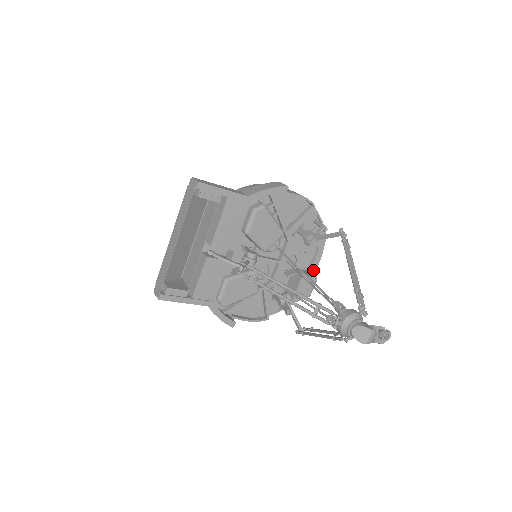
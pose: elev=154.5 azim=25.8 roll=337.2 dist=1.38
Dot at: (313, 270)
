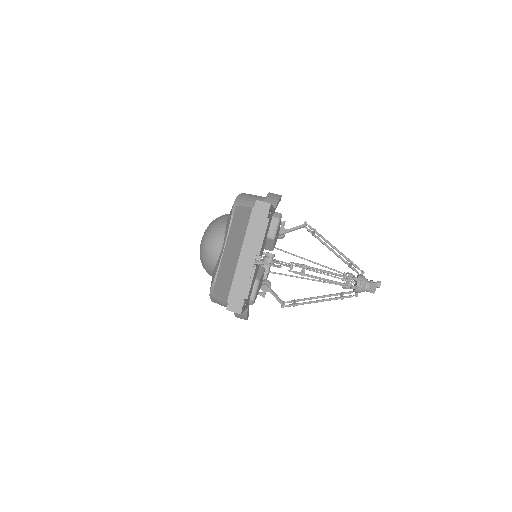
Dot at: occluded
